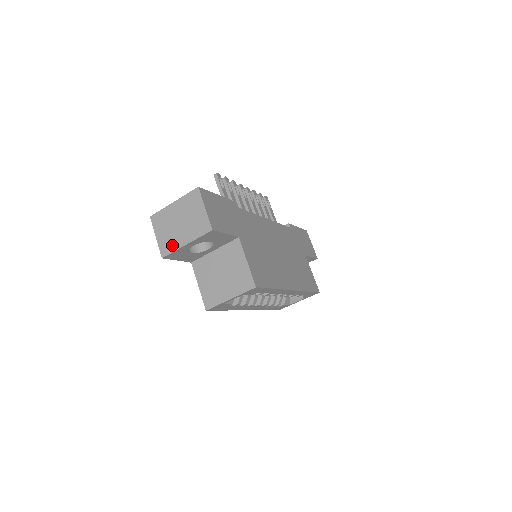
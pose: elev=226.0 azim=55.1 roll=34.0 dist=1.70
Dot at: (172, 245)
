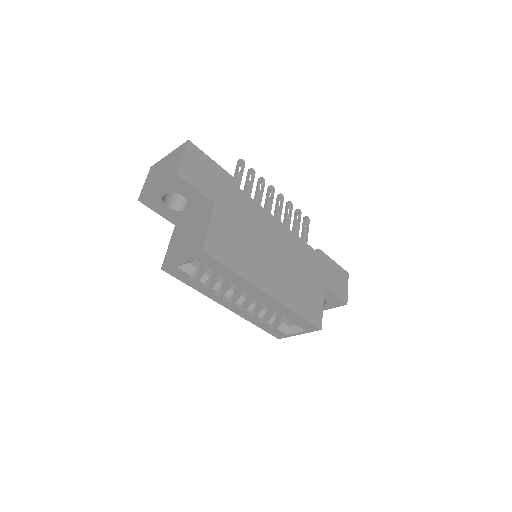
Dot at: (149, 189)
